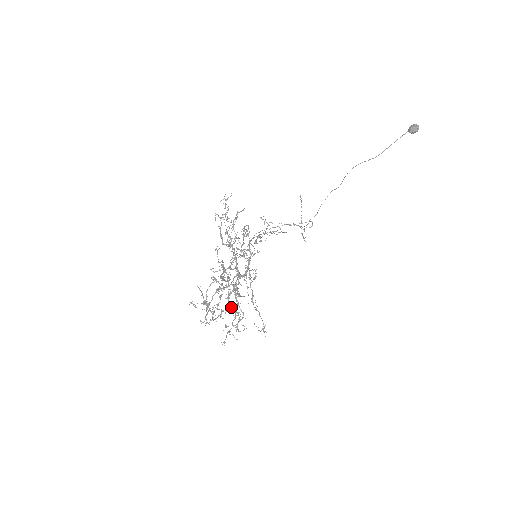
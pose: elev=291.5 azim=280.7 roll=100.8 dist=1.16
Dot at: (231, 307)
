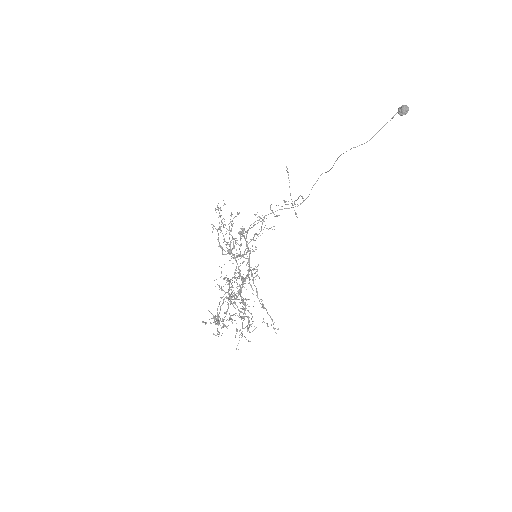
Dot at: (240, 312)
